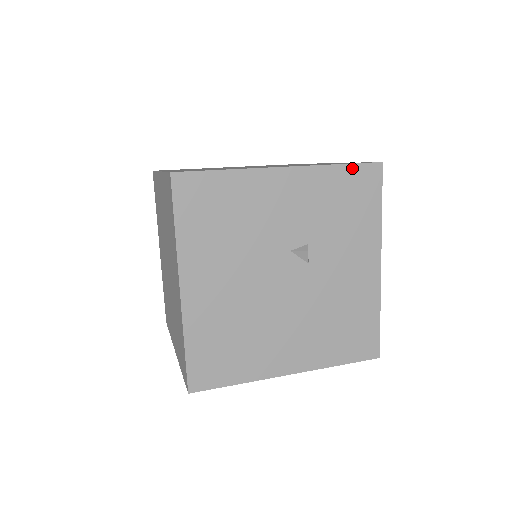
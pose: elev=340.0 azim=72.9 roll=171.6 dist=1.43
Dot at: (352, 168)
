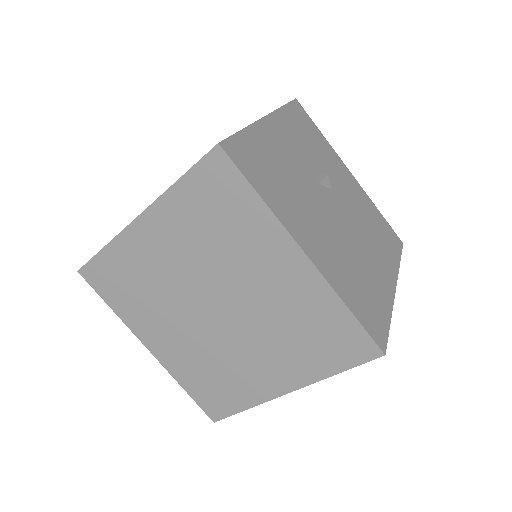
Dot at: (290, 107)
